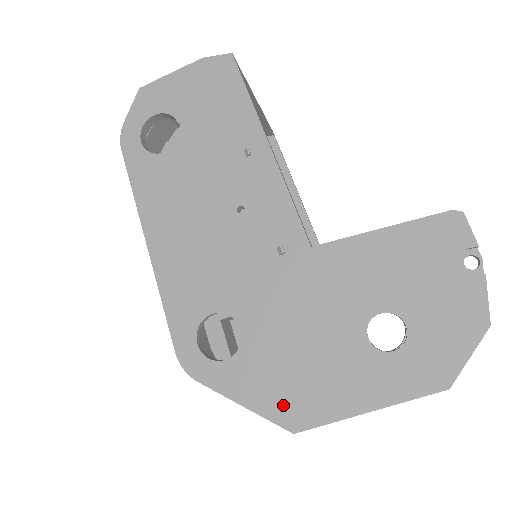
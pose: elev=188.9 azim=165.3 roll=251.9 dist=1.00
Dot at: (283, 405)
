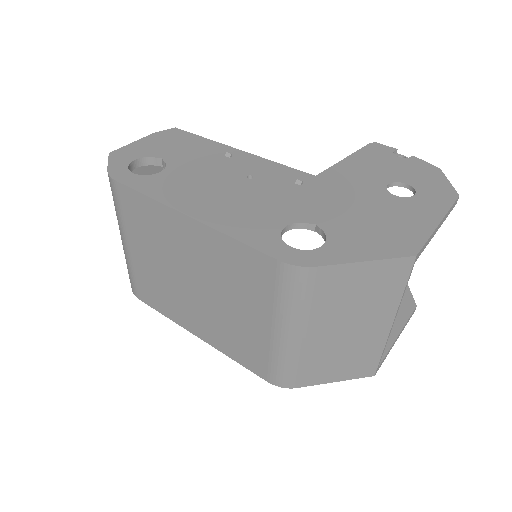
Dot at: (391, 246)
